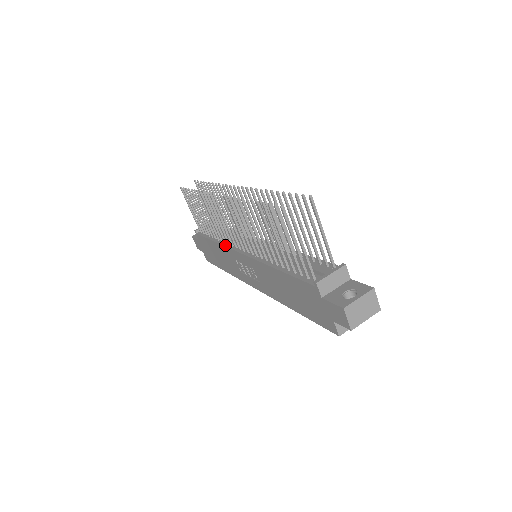
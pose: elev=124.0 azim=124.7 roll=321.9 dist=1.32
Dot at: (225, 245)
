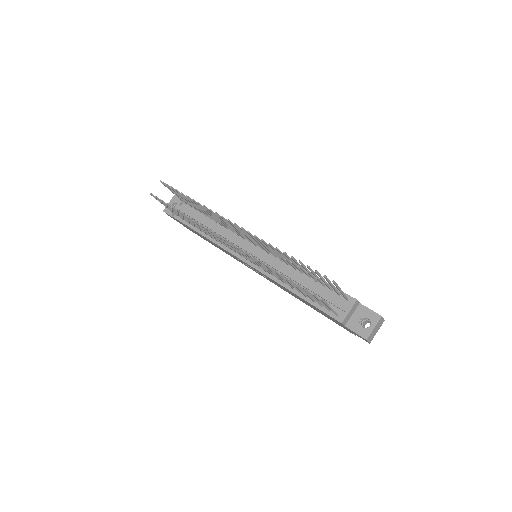
Dot at: (221, 246)
